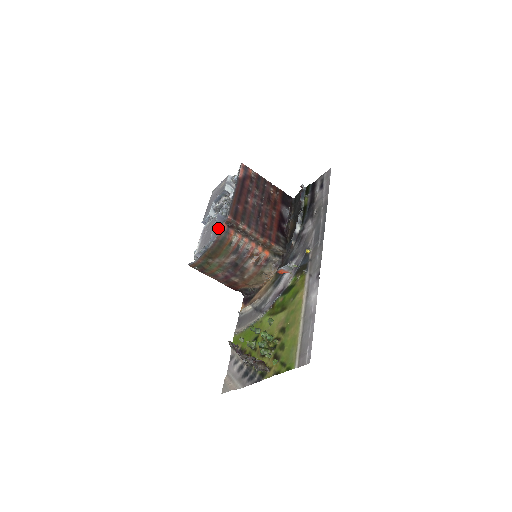
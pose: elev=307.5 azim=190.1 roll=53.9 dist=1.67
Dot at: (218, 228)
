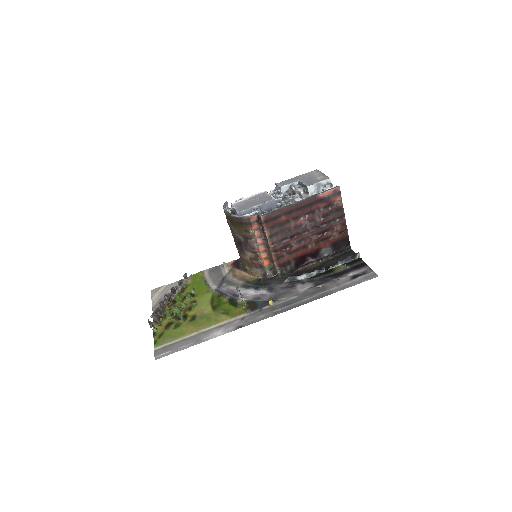
Dot at: (256, 210)
